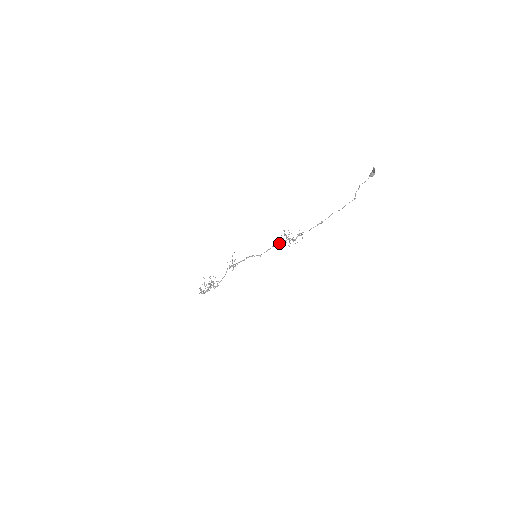
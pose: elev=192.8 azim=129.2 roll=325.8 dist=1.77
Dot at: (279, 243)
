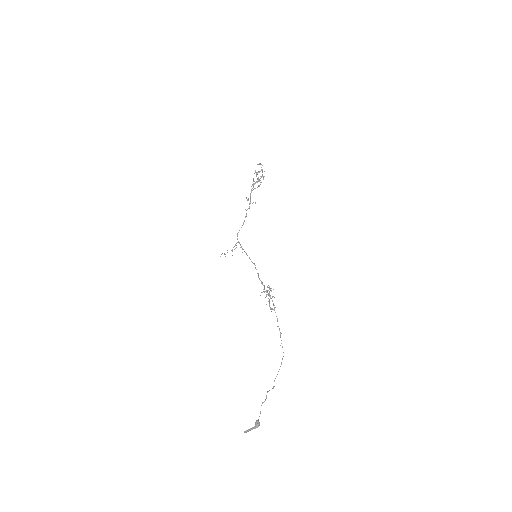
Dot at: occluded
